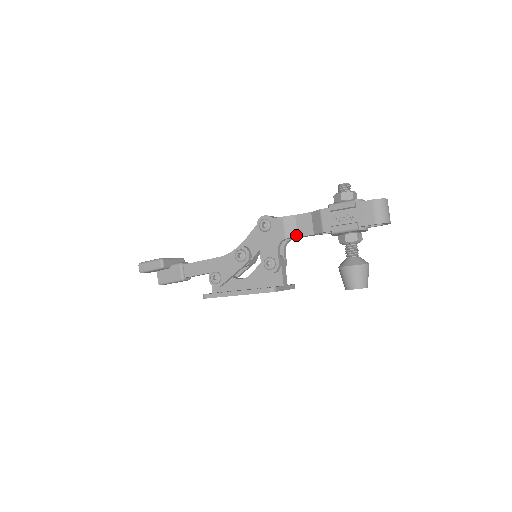
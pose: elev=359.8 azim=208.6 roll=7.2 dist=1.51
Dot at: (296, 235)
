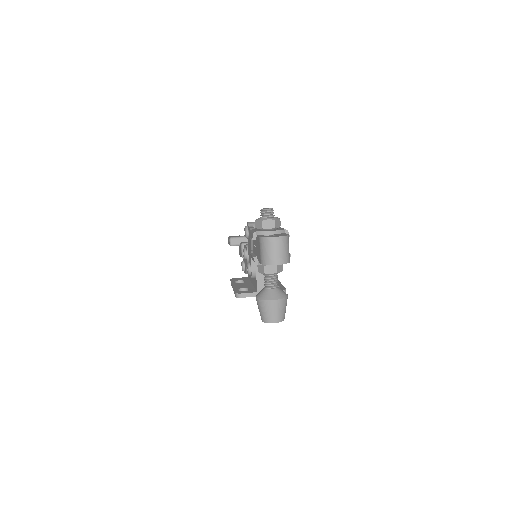
Dot at: occluded
